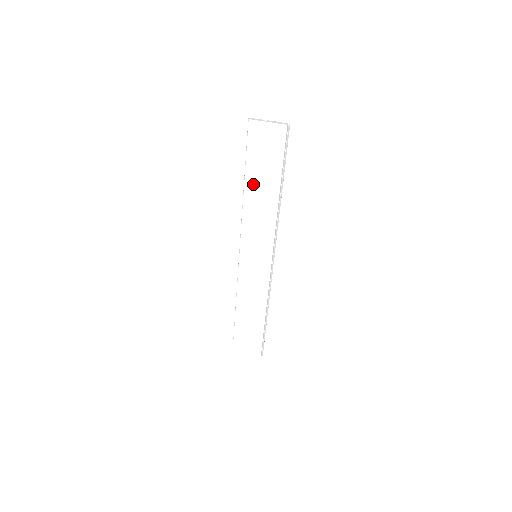
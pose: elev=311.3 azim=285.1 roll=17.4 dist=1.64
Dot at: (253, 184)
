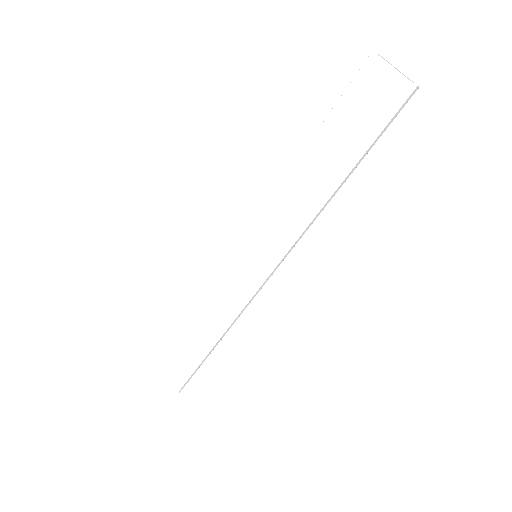
Dot at: (316, 151)
